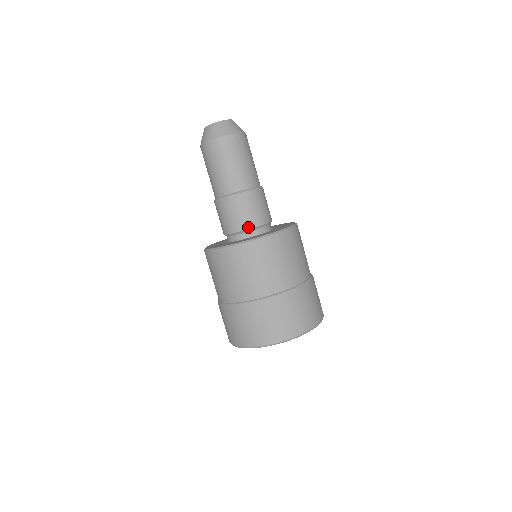
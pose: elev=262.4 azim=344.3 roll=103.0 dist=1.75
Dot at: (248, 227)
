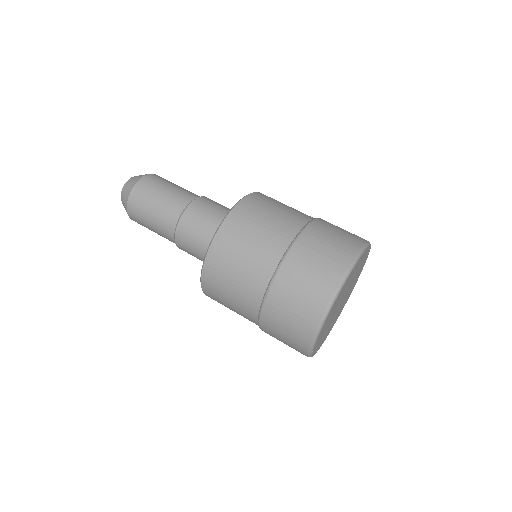
Dot at: occluded
